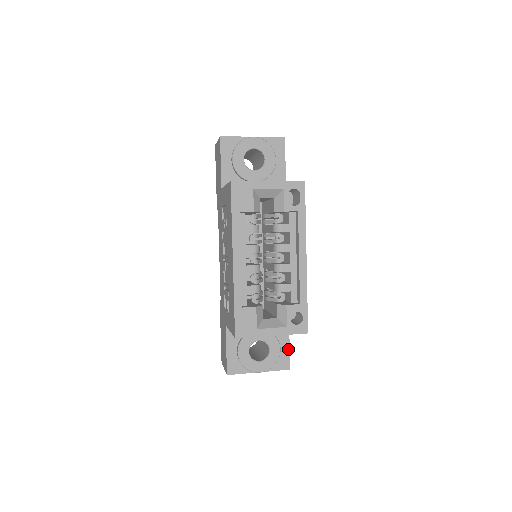
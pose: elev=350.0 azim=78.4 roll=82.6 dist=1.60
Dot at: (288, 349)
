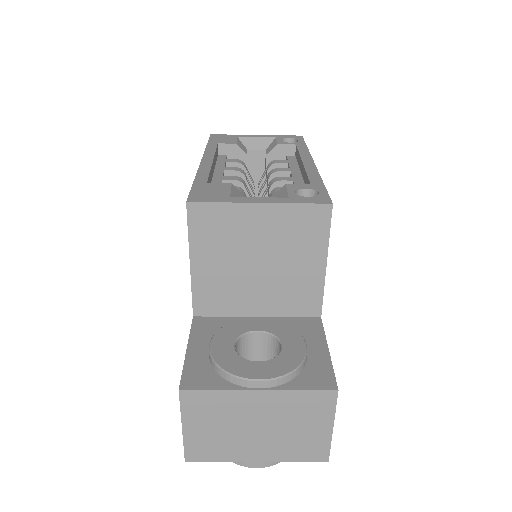
Dot at: (326, 356)
